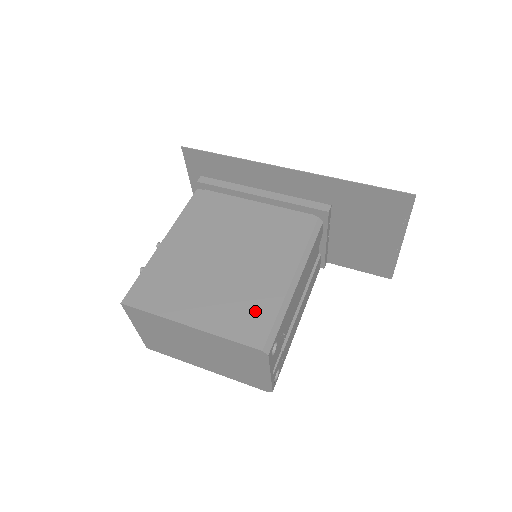
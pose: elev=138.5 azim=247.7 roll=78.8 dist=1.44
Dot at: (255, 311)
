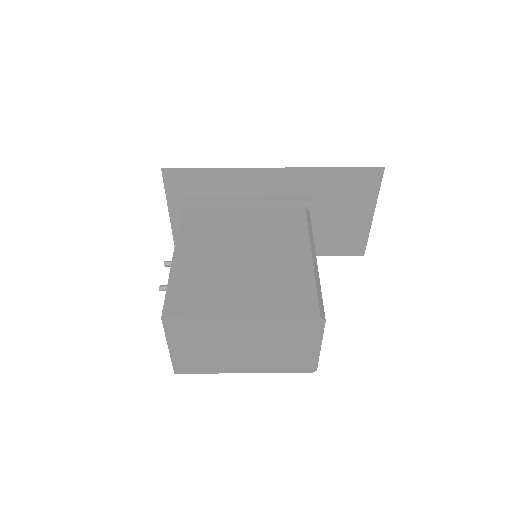
Dot at: (295, 289)
